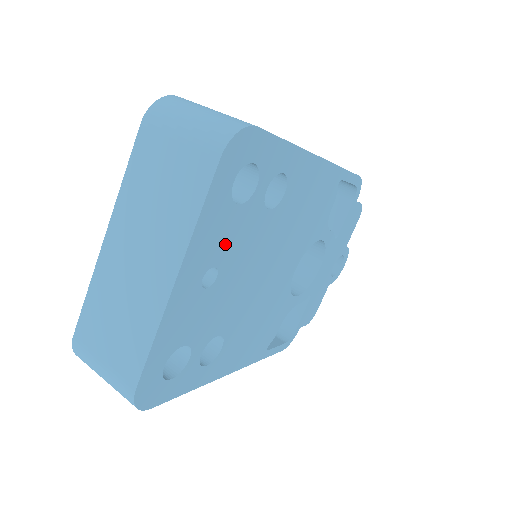
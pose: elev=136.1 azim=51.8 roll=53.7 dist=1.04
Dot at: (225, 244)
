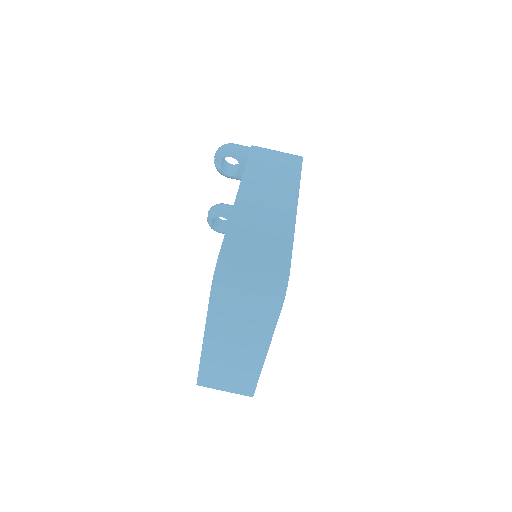
Dot at: occluded
